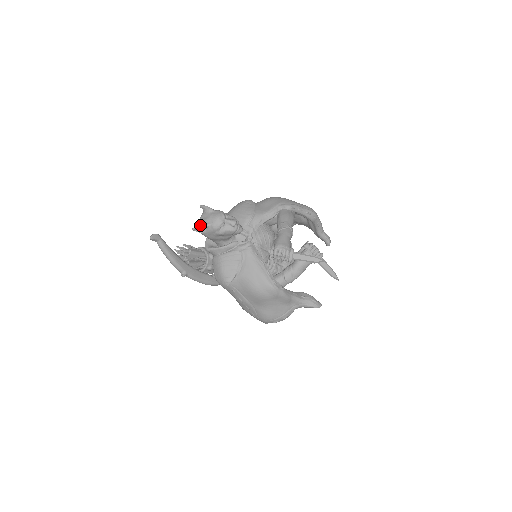
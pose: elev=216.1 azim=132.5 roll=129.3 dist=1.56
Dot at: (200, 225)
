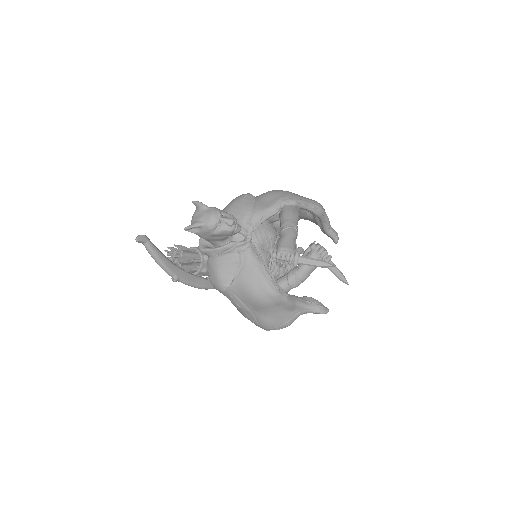
Dot at: (193, 224)
